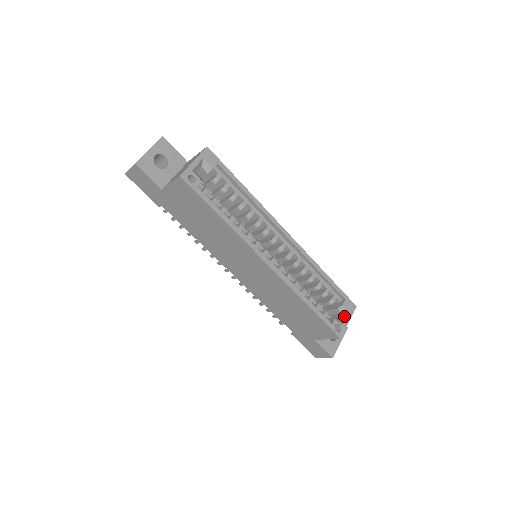
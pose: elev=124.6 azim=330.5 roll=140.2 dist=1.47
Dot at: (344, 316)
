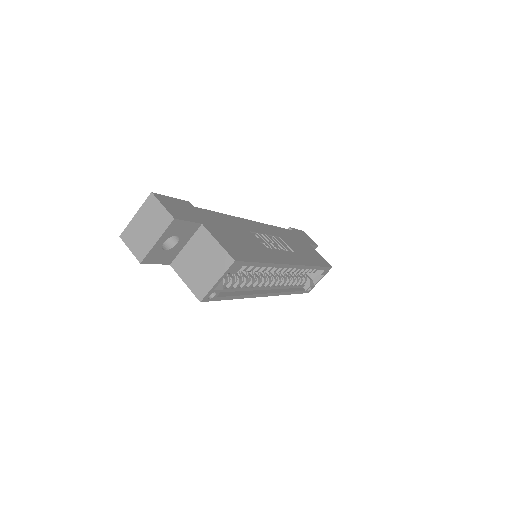
Dot at: (318, 277)
